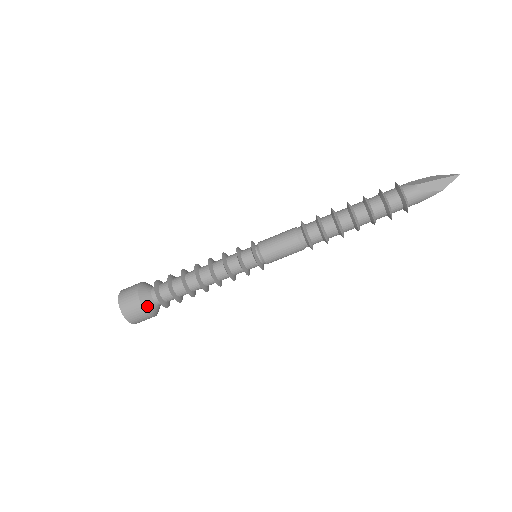
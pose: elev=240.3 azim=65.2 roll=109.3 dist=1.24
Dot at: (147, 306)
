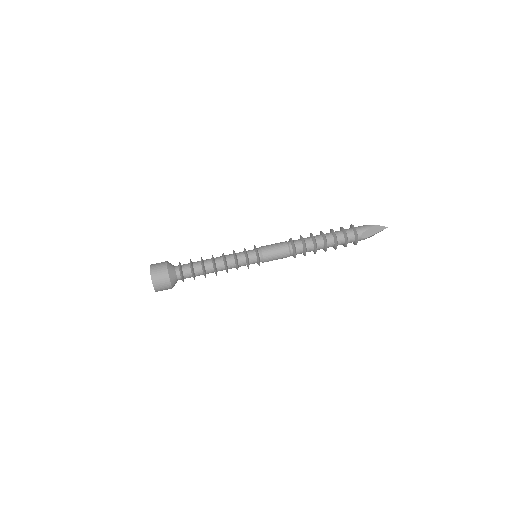
Dot at: (169, 264)
